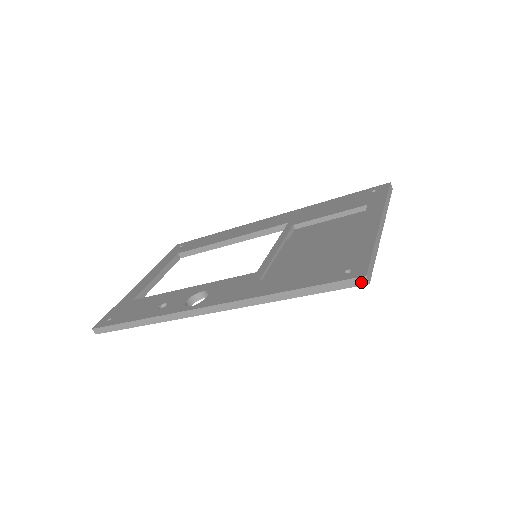
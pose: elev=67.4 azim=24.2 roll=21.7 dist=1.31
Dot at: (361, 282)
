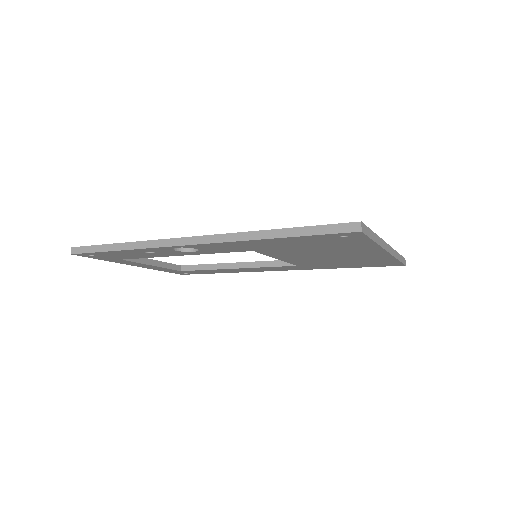
Dot at: (354, 228)
